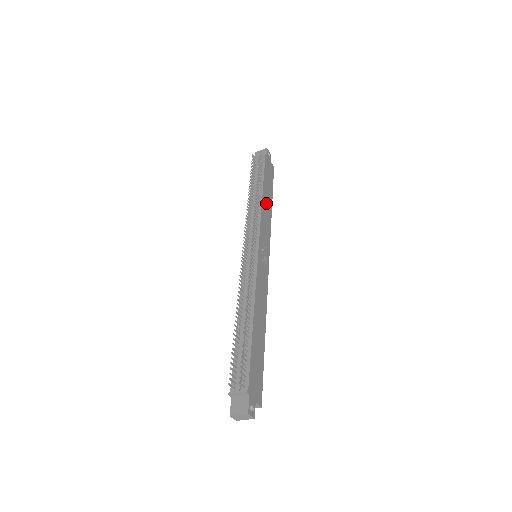
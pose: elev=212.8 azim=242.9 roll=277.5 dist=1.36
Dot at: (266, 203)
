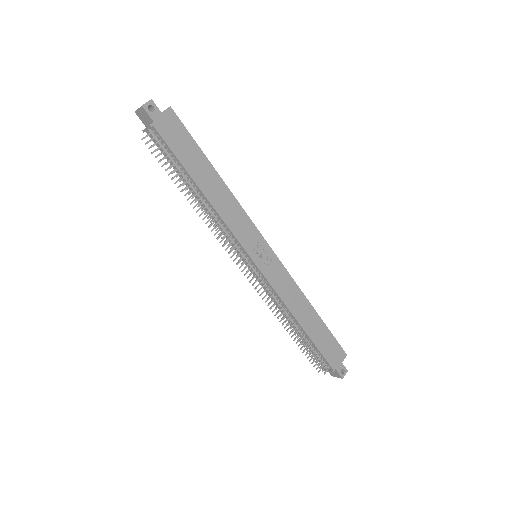
Dot at: (214, 192)
